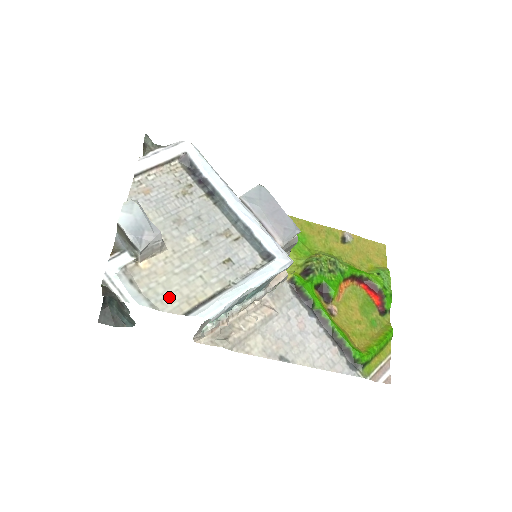
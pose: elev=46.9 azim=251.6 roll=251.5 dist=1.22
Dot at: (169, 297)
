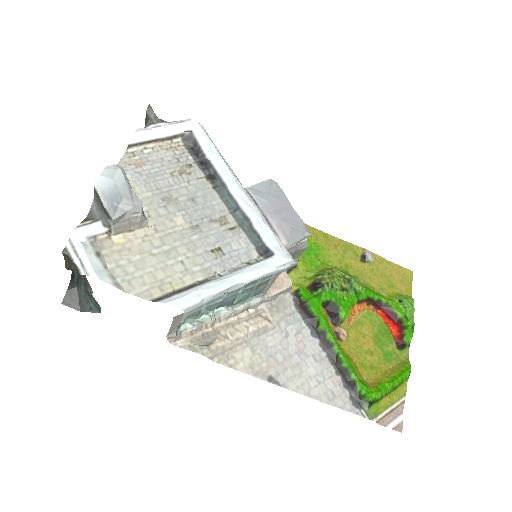
Dot at: (139, 278)
